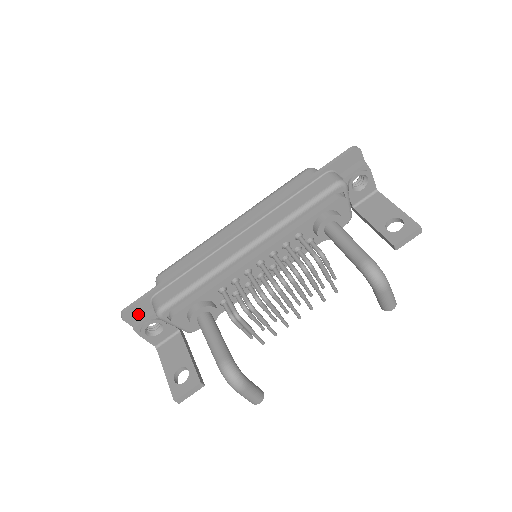
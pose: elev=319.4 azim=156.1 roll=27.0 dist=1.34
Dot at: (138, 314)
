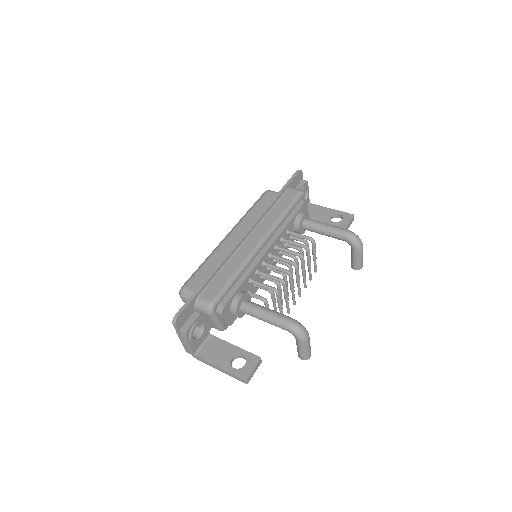
Dot at: (185, 319)
